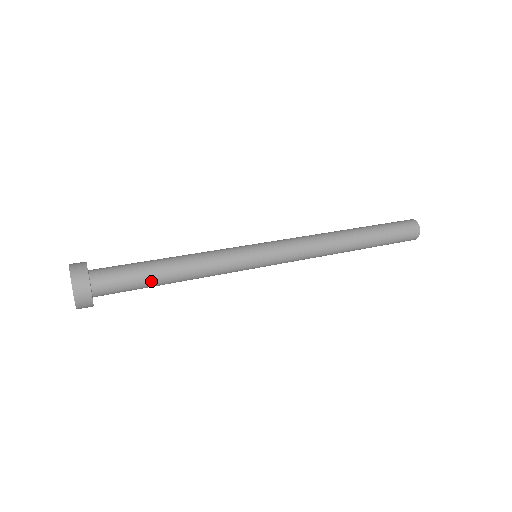
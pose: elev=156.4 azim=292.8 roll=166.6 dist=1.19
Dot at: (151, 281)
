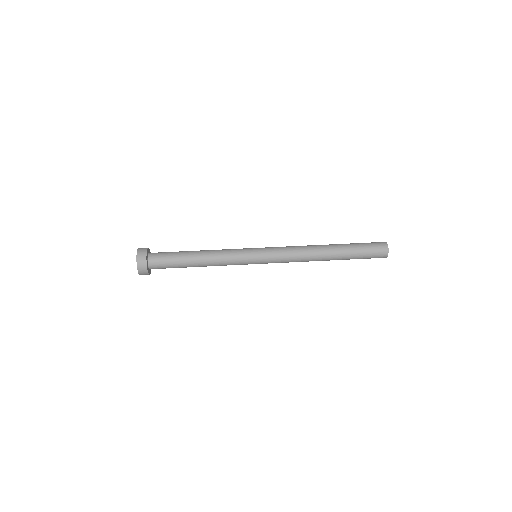
Dot at: (183, 265)
